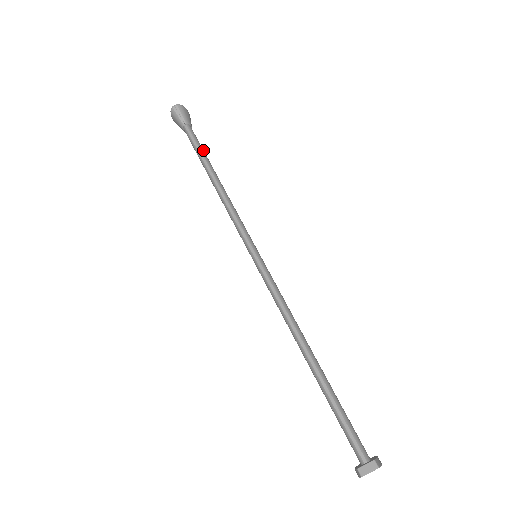
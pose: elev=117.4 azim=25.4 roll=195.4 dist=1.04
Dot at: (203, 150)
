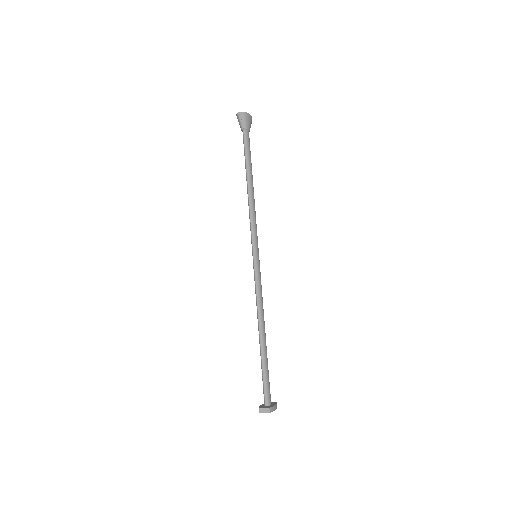
Dot at: (250, 157)
